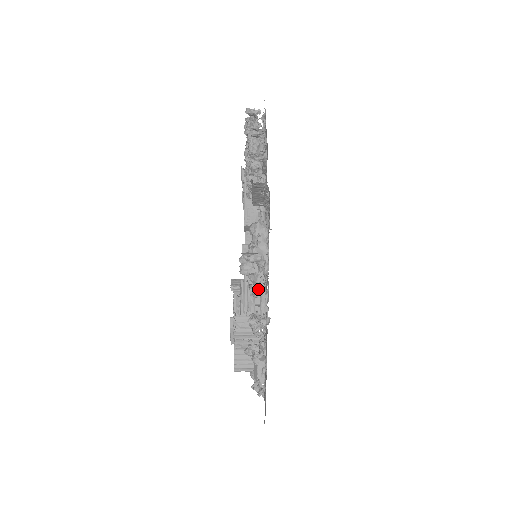
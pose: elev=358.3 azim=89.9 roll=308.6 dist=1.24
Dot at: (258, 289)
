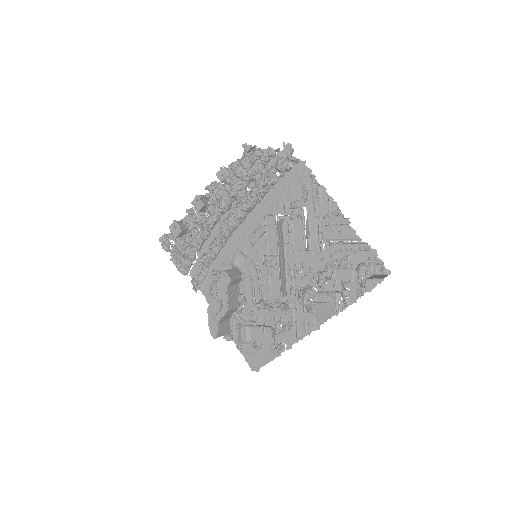
Dot at: (315, 292)
